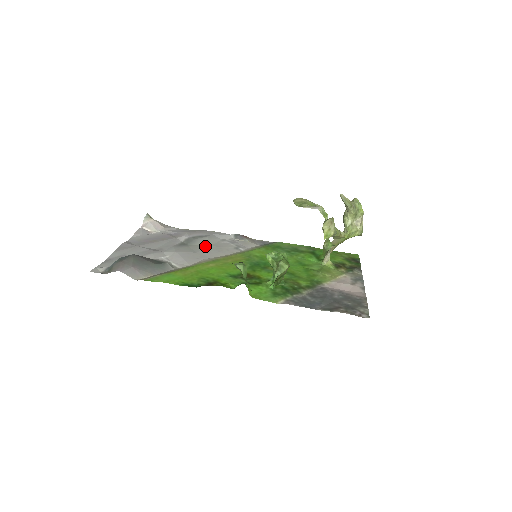
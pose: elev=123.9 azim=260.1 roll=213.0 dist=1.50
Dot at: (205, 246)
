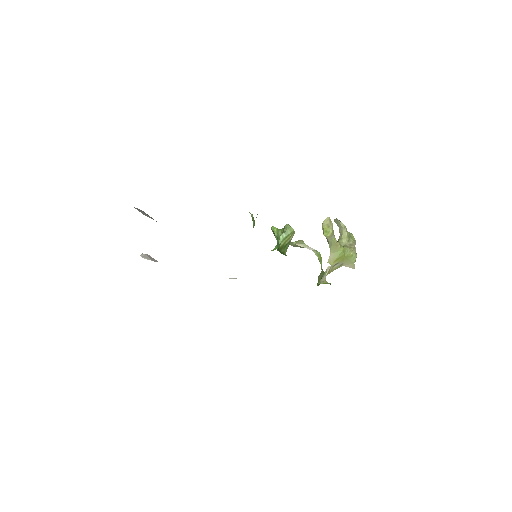
Dot at: occluded
